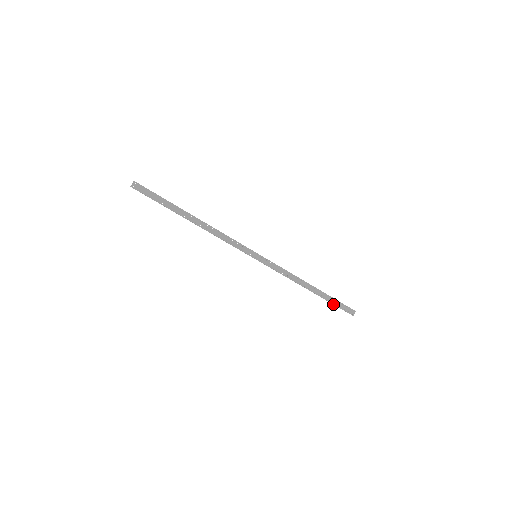
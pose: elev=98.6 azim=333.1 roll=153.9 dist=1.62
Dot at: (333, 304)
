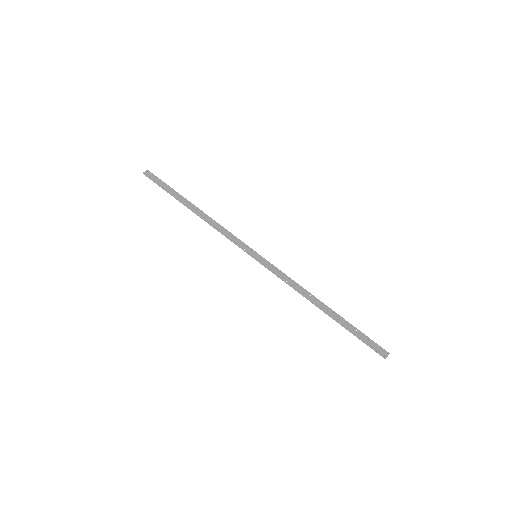
Dot at: (355, 335)
